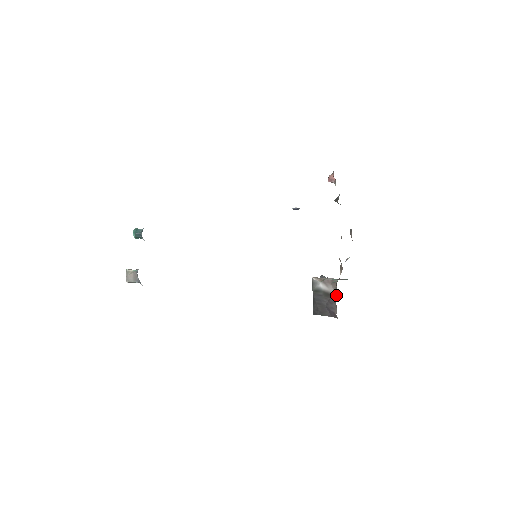
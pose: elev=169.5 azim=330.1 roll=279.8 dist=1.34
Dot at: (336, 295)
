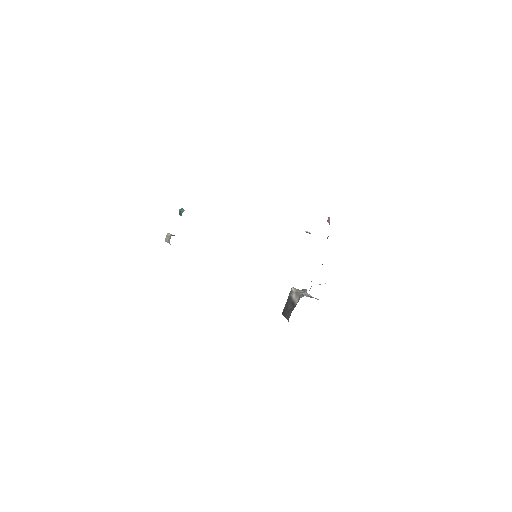
Dot at: (295, 306)
